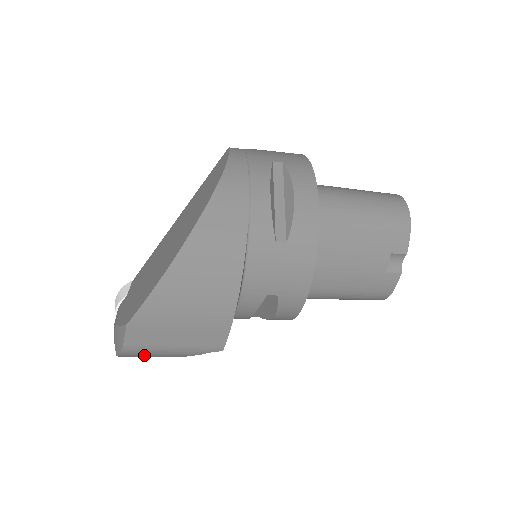
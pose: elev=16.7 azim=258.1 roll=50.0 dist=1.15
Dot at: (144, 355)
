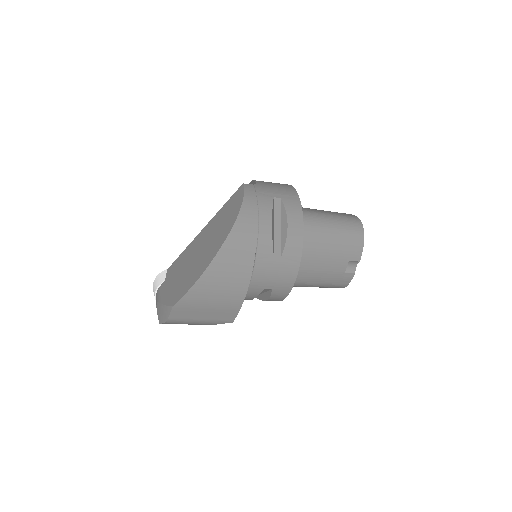
Dot at: occluded
